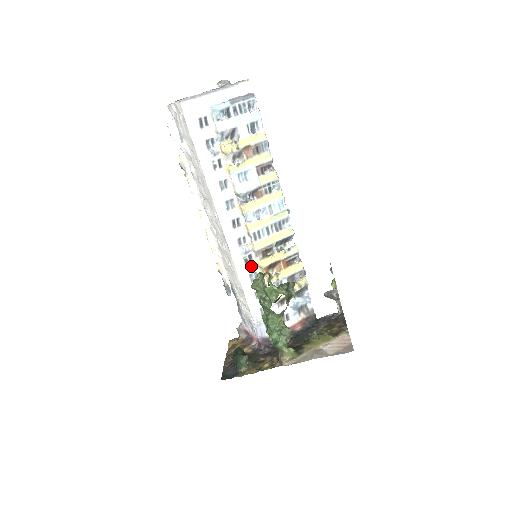
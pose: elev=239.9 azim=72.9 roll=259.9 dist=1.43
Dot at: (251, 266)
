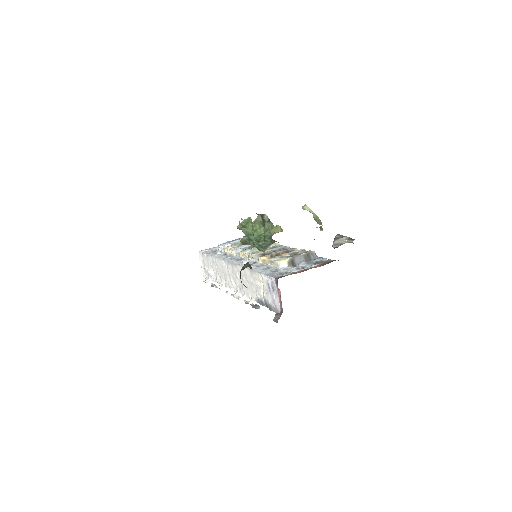
Dot at: (256, 264)
